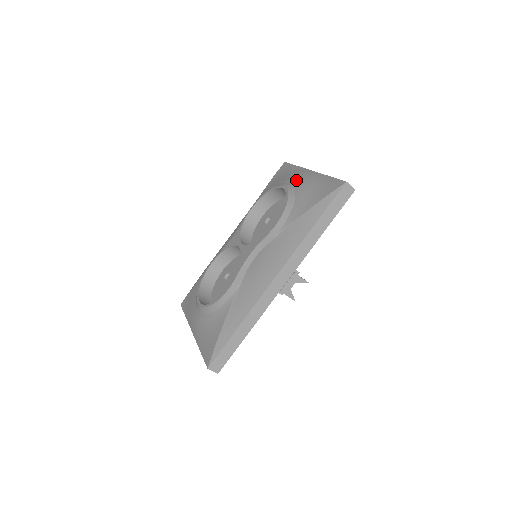
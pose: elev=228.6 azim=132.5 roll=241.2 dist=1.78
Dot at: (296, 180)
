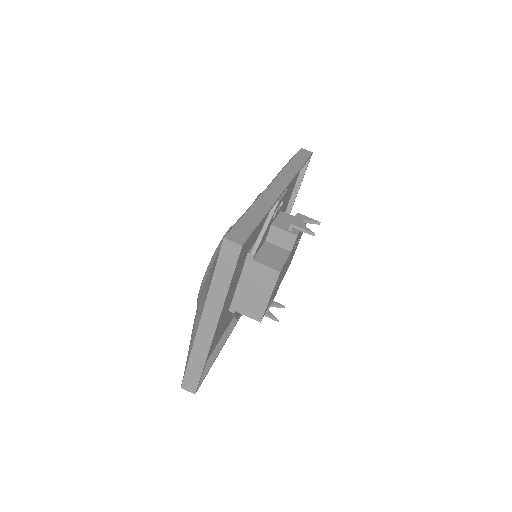
Dot at: occluded
